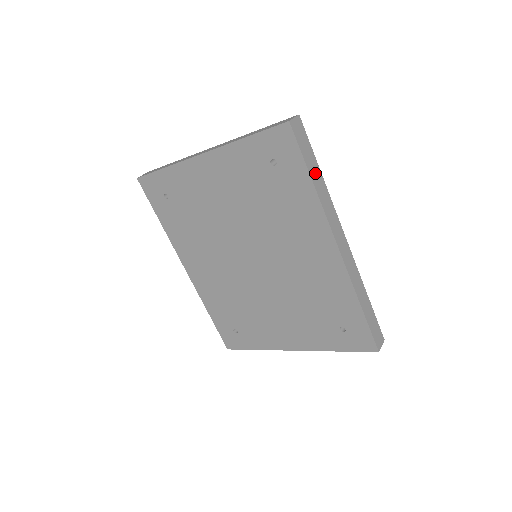
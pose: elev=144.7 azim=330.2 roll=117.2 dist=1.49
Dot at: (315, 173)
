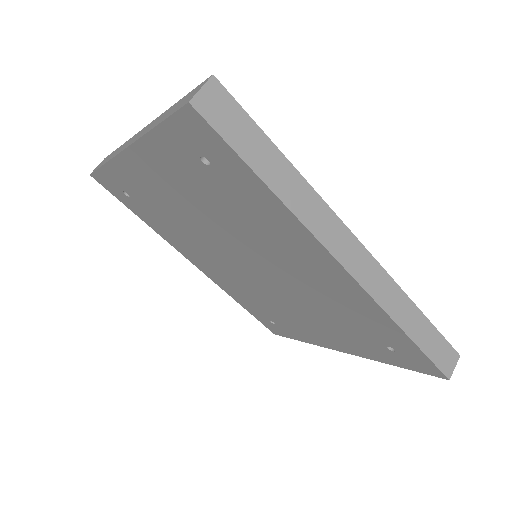
Dot at: (272, 168)
